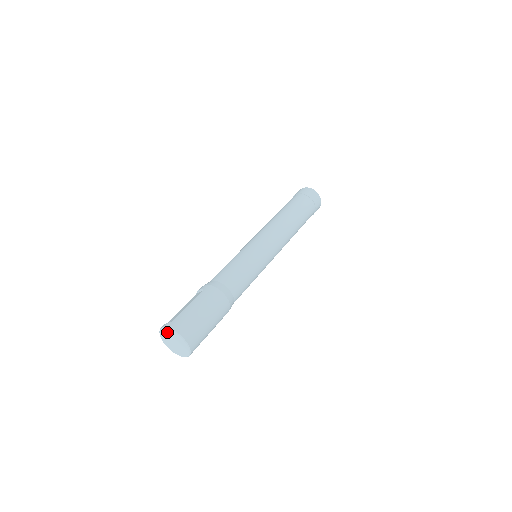
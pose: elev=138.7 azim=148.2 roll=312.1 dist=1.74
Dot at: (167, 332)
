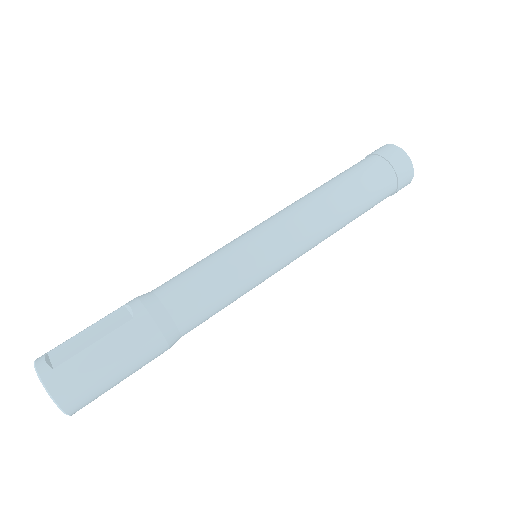
Dot at: (41, 379)
